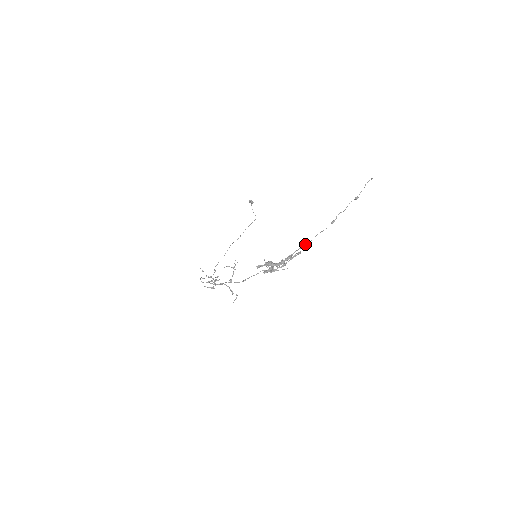
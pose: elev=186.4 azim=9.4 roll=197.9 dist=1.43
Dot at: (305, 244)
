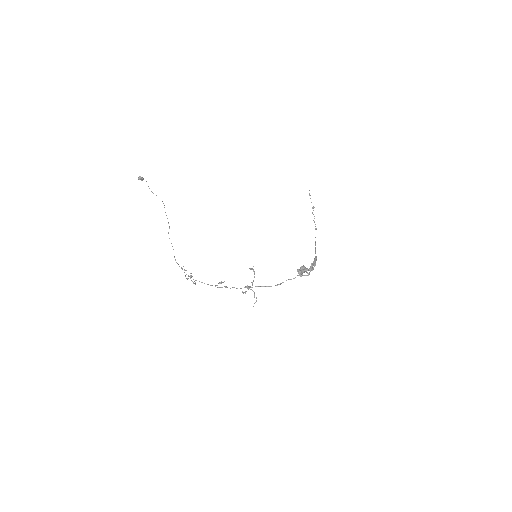
Dot at: (315, 249)
